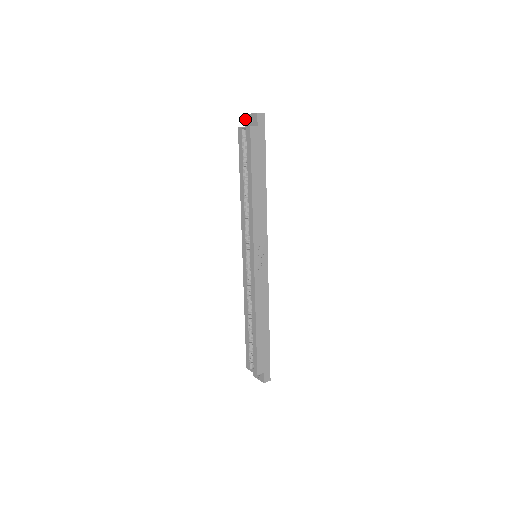
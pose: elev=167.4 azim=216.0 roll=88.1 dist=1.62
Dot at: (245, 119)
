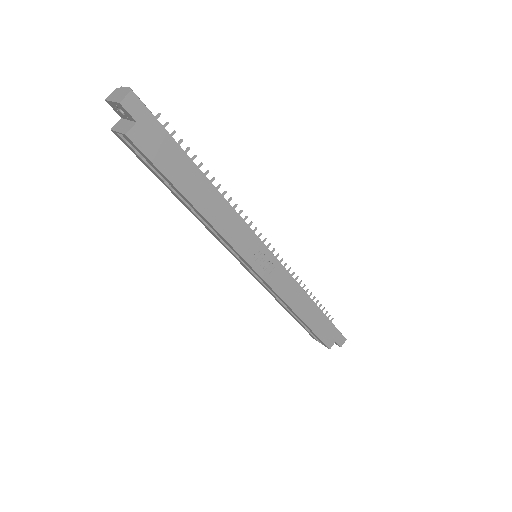
Dot at: occluded
